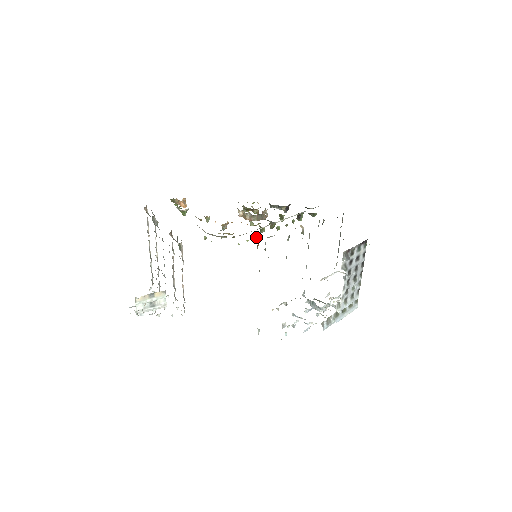
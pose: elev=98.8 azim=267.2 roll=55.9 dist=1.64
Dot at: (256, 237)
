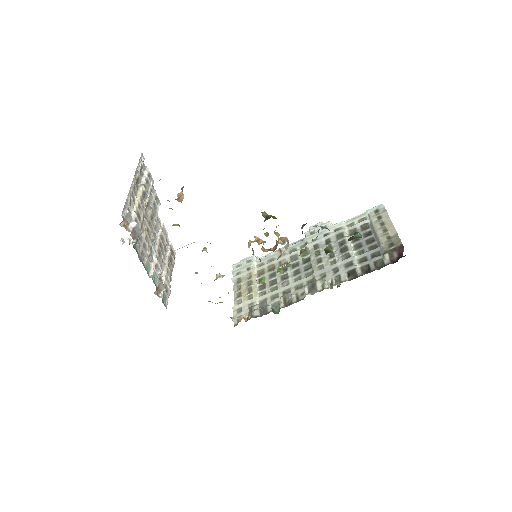
Dot at: occluded
